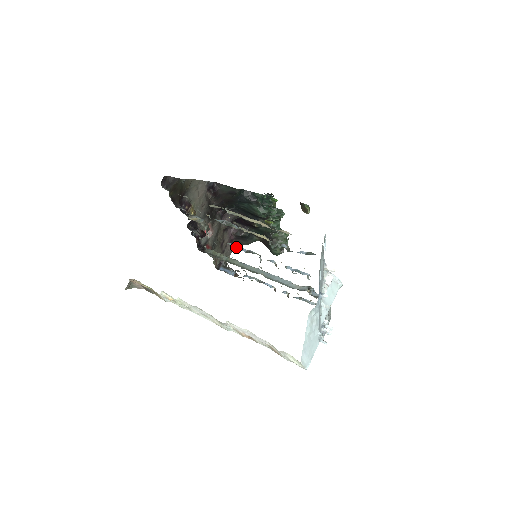
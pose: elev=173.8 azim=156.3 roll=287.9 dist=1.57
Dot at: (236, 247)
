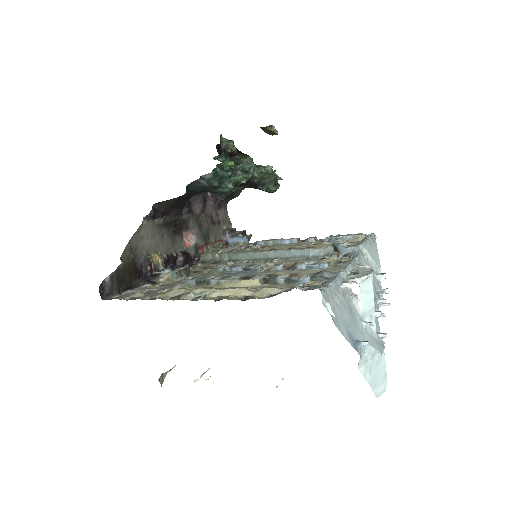
Dot at: (229, 270)
